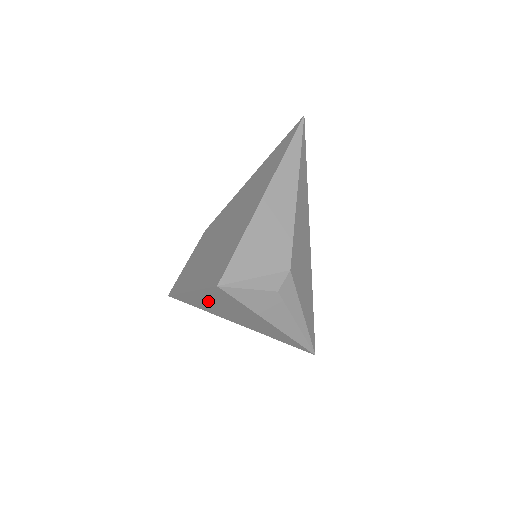
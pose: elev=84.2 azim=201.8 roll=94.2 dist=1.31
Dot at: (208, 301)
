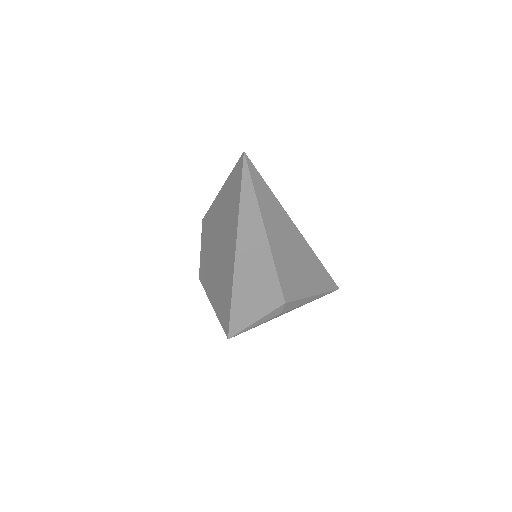
Dot at: occluded
